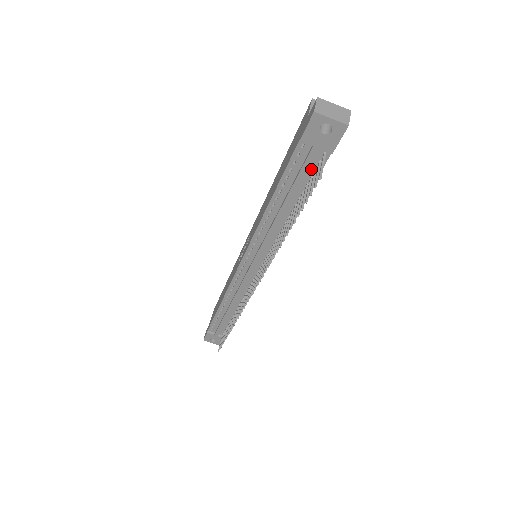
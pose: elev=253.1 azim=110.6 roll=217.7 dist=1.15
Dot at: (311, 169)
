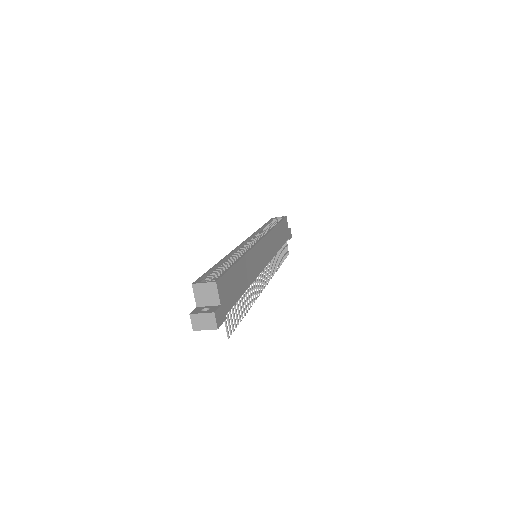
Dot at: occluded
